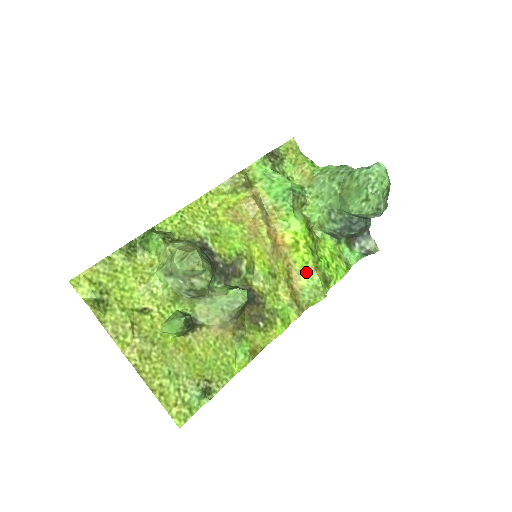
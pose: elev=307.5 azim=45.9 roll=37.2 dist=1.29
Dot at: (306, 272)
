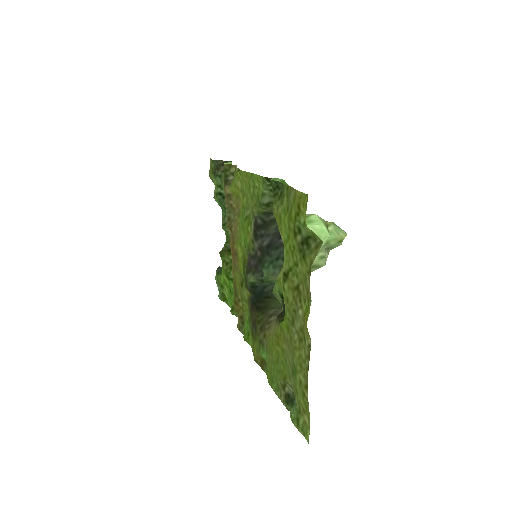
Dot at: occluded
